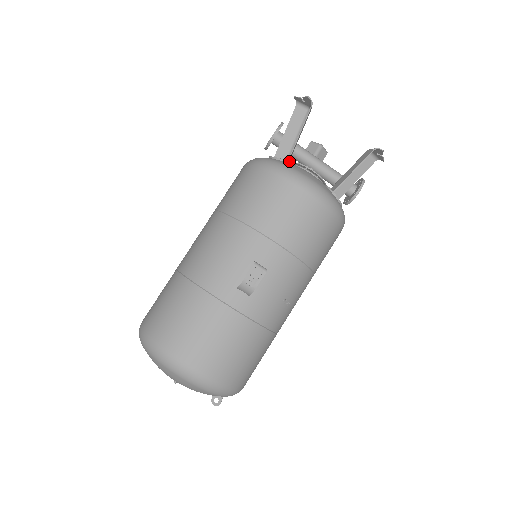
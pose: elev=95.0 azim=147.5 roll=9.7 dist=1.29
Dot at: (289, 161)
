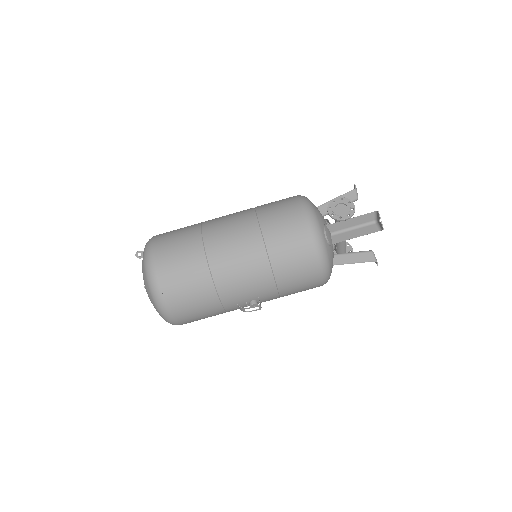
Dot at: occluded
